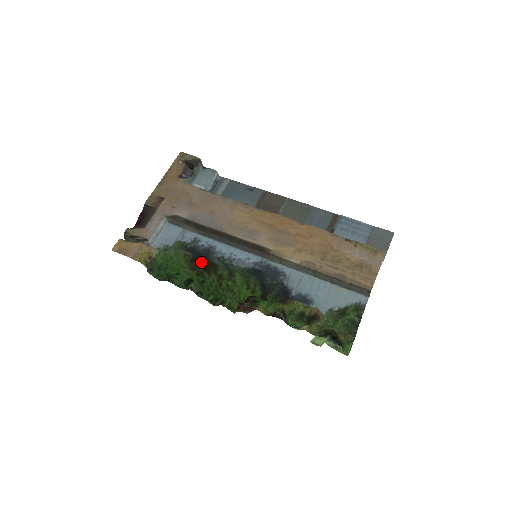
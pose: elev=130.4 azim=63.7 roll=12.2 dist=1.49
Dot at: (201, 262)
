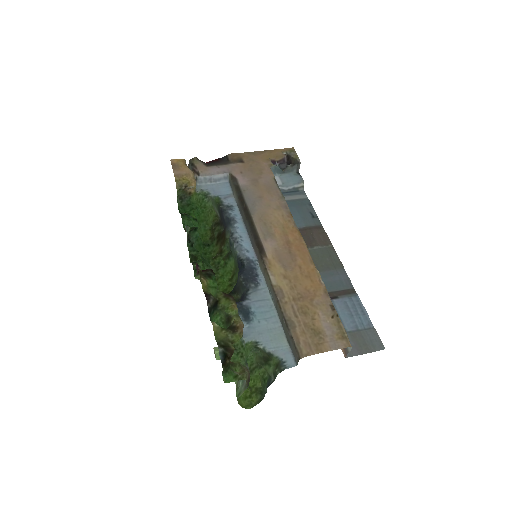
Dot at: (221, 229)
